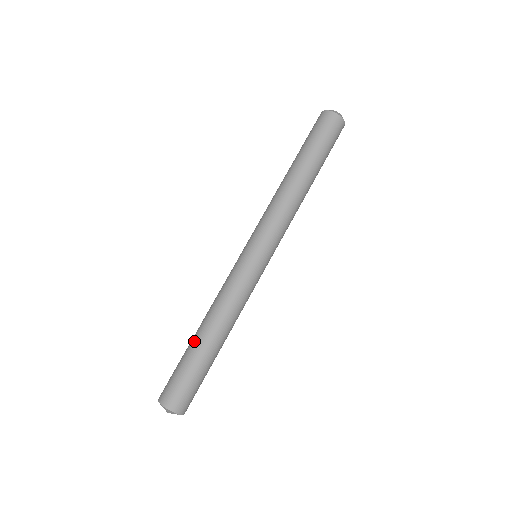
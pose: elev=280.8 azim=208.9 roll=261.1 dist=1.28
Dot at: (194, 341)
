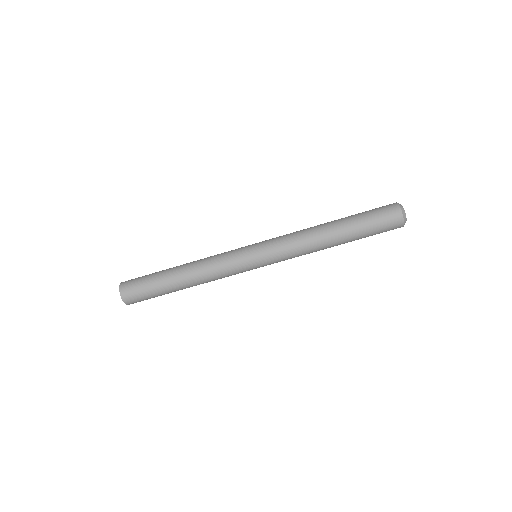
Dot at: (171, 268)
